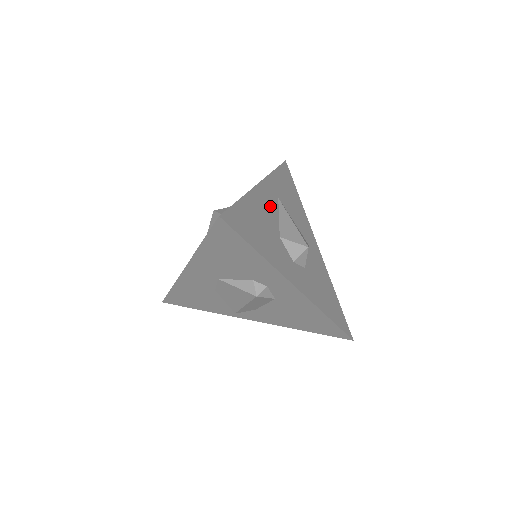
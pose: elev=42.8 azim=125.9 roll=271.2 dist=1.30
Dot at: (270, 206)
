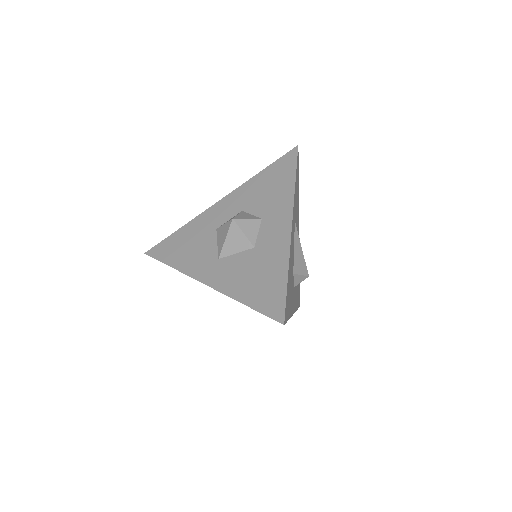
Dot at: (293, 244)
